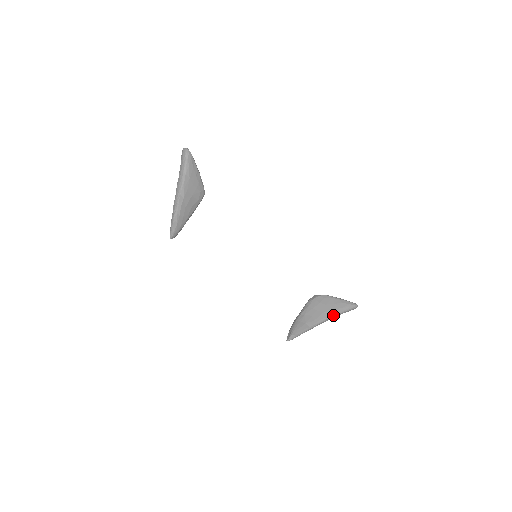
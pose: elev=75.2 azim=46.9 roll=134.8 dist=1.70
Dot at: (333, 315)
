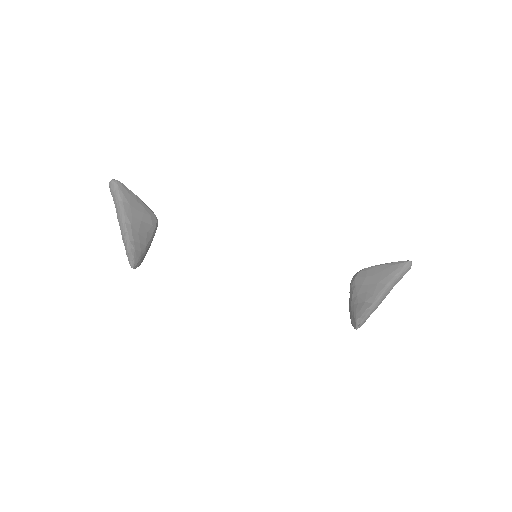
Dot at: (391, 281)
